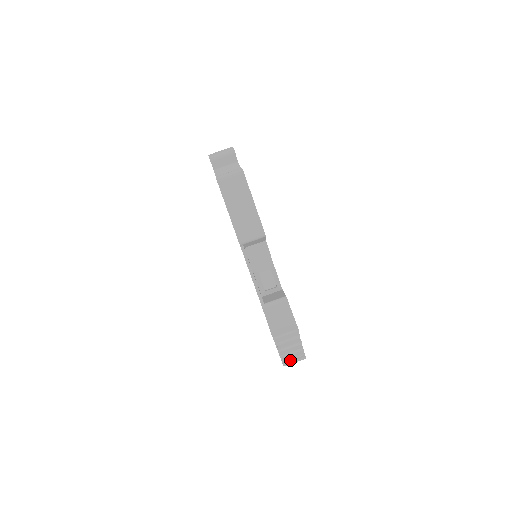
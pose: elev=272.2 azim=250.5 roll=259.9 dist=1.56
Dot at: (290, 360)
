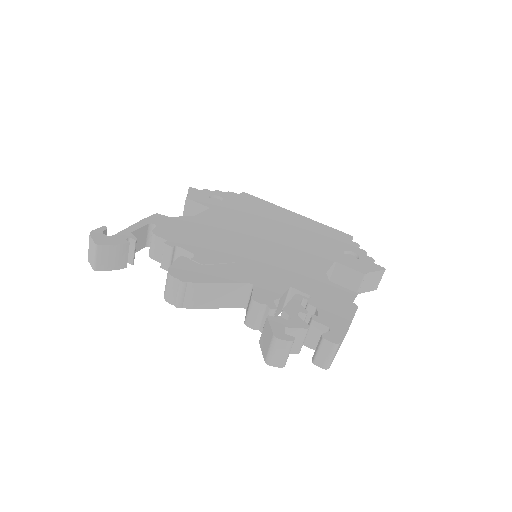
Dot at: occluded
